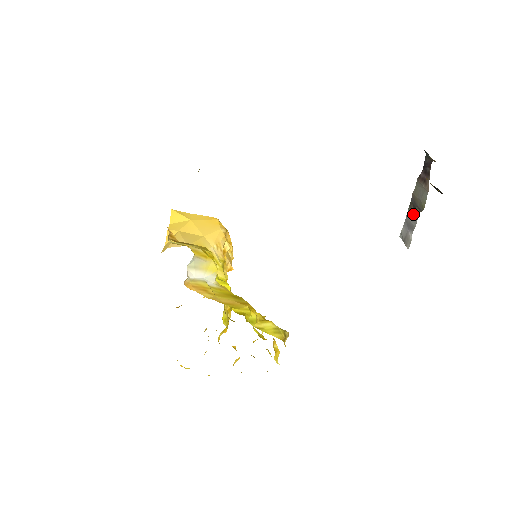
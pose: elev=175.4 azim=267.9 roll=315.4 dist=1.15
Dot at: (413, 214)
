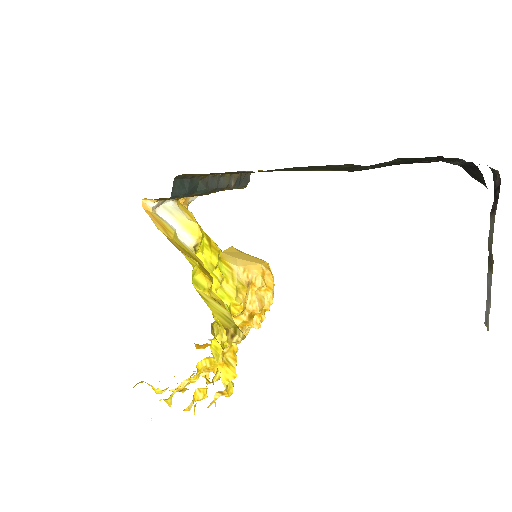
Dot at: (490, 271)
